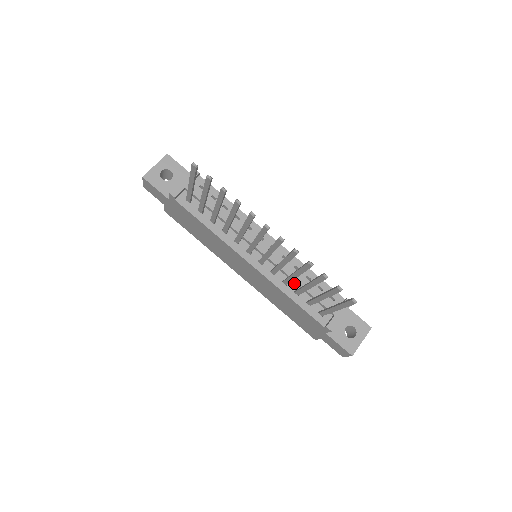
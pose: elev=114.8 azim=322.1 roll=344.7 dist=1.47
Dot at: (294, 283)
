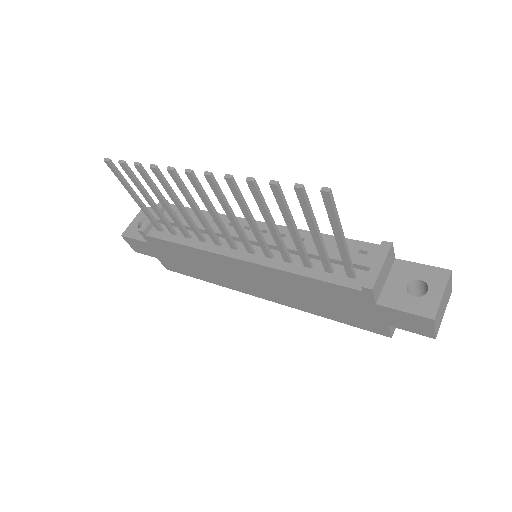
Dot at: occluded
